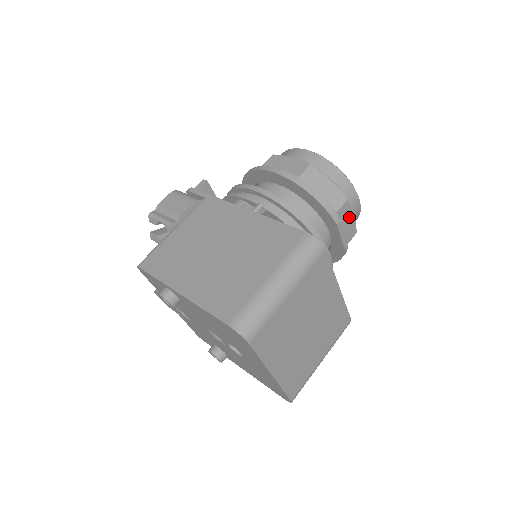
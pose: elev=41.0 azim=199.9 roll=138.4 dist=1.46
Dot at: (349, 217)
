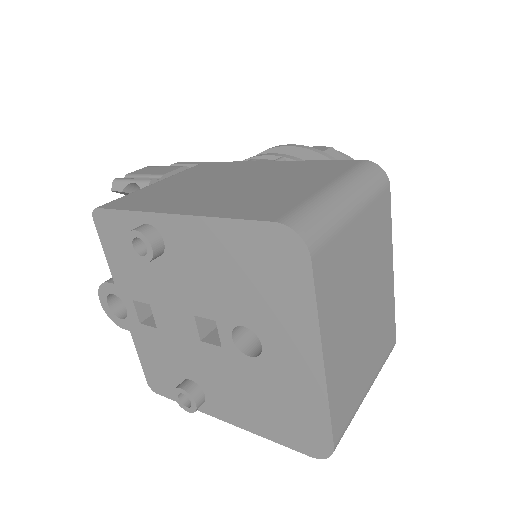
Dot at: occluded
